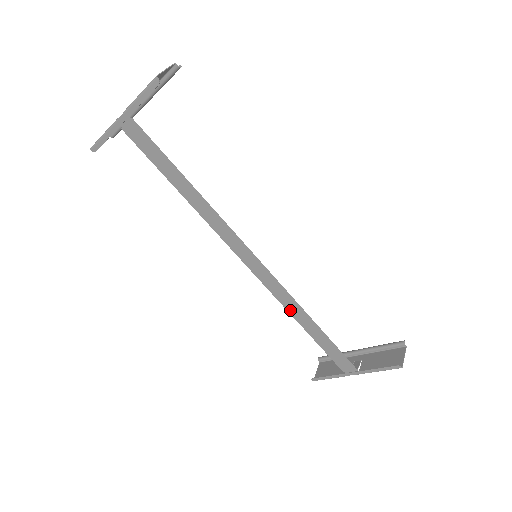
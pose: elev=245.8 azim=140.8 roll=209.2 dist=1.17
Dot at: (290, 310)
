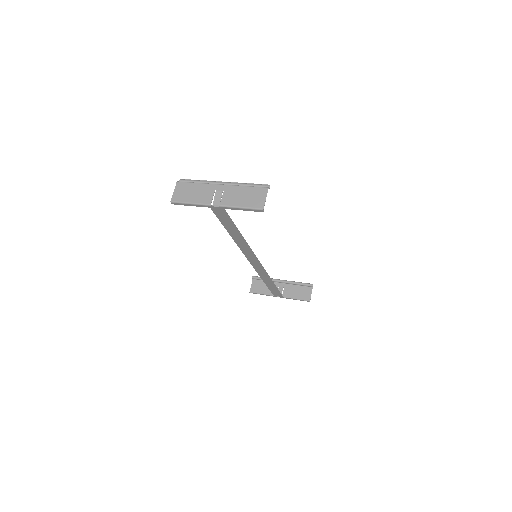
Dot at: (262, 277)
